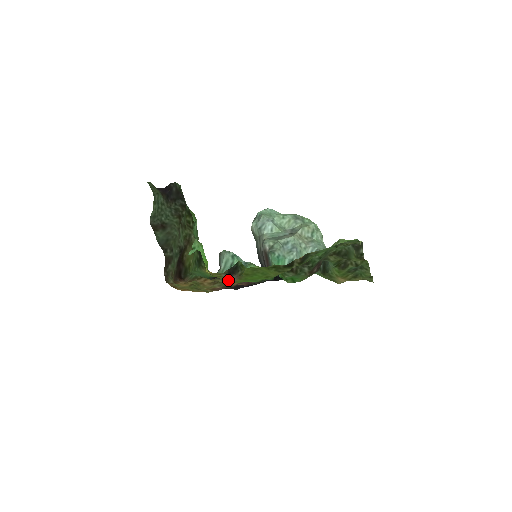
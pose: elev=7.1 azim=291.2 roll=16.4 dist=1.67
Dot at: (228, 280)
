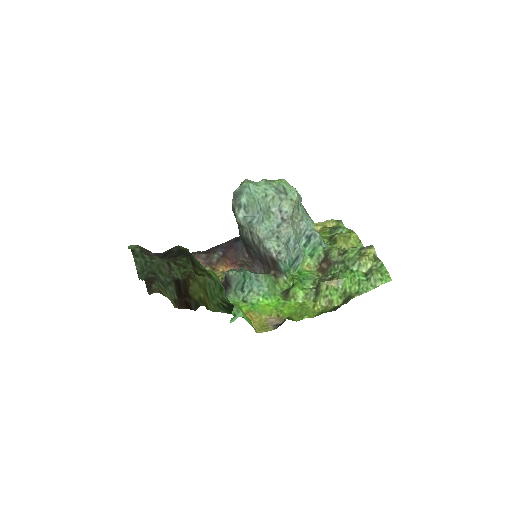
Dot at: (267, 320)
